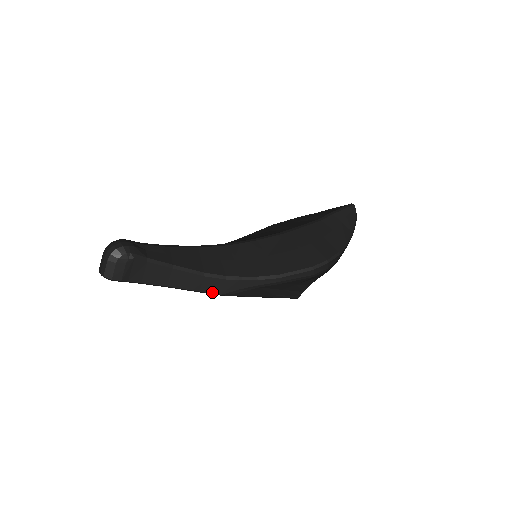
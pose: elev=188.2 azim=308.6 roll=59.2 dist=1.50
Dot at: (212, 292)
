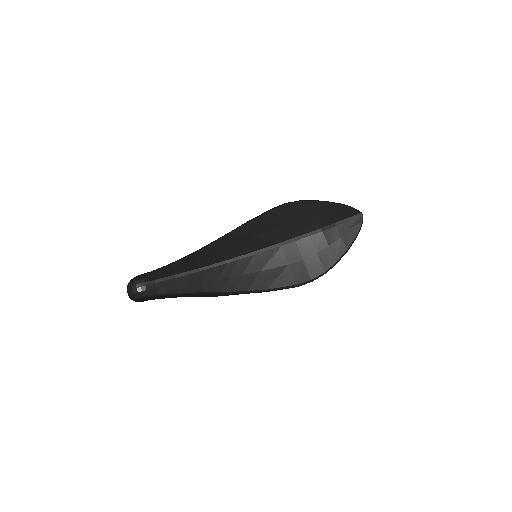
Dot at: (212, 296)
